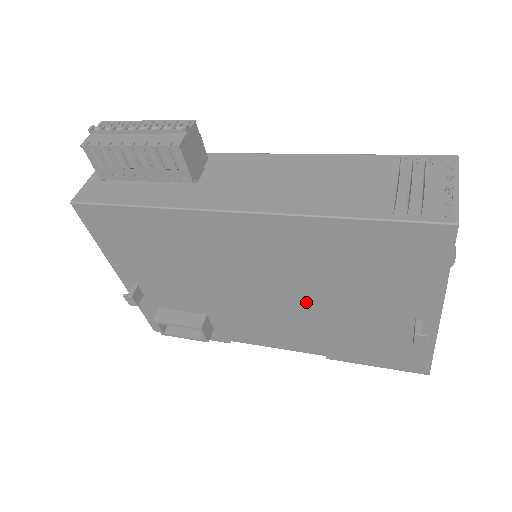
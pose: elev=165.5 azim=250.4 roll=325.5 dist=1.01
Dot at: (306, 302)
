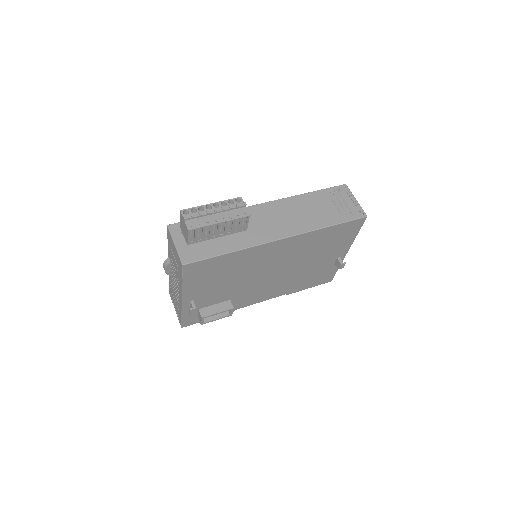
Dot at: (292, 269)
